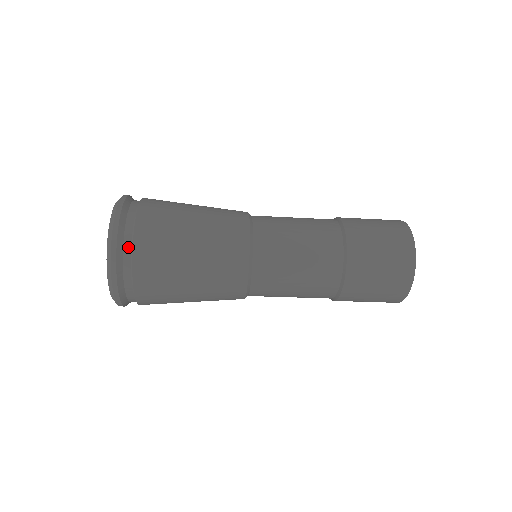
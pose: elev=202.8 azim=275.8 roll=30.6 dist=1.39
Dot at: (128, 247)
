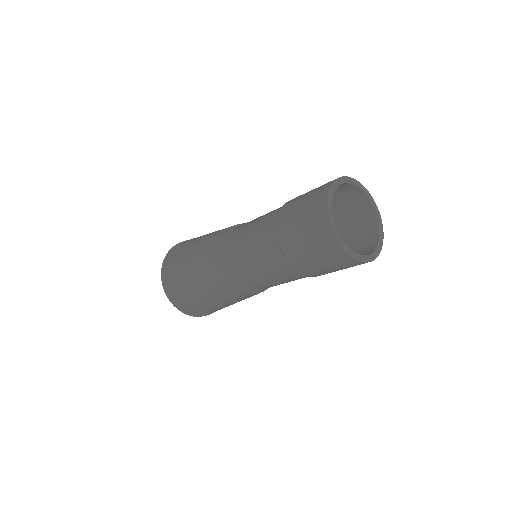
Dot at: occluded
